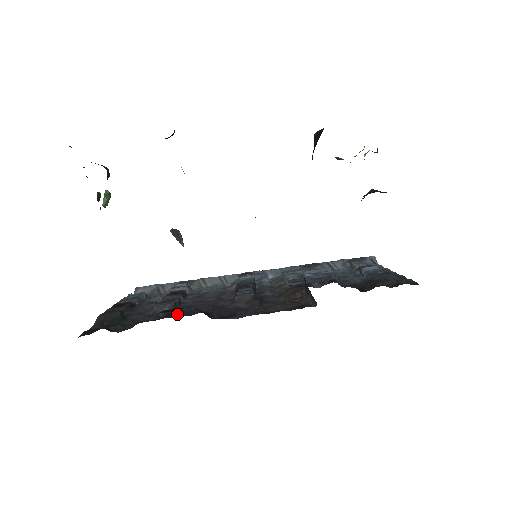
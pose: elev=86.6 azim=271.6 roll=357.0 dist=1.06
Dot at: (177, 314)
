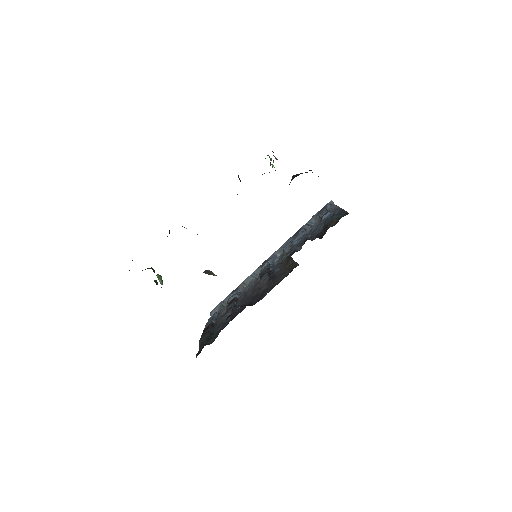
Dot at: (236, 314)
